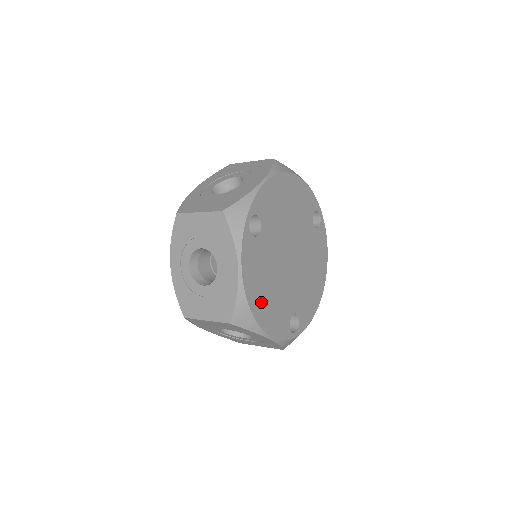
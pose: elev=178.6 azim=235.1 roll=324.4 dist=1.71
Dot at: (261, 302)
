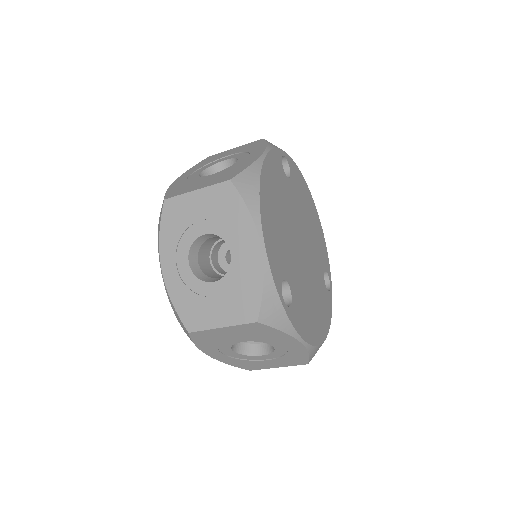
Dot at: (269, 203)
